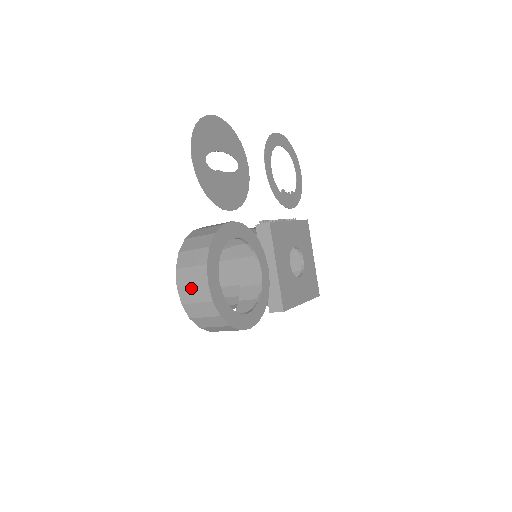
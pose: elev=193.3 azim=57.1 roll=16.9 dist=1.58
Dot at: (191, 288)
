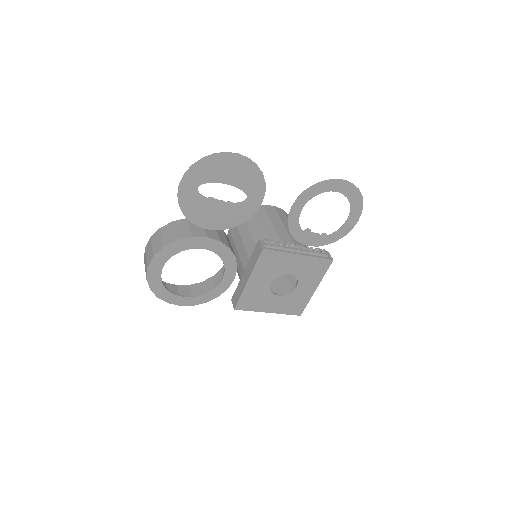
Dot at: (146, 258)
